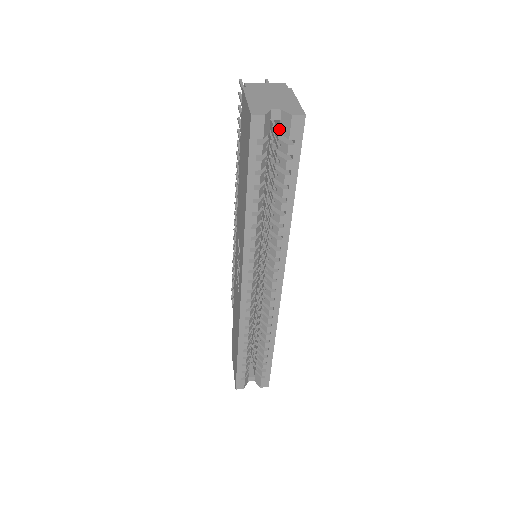
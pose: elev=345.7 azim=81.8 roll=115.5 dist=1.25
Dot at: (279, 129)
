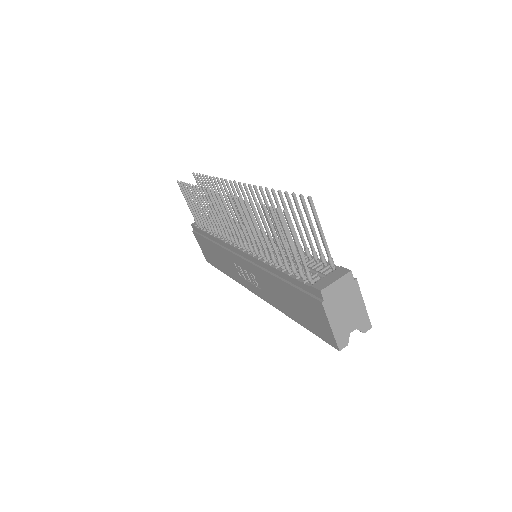
Dot at: occluded
